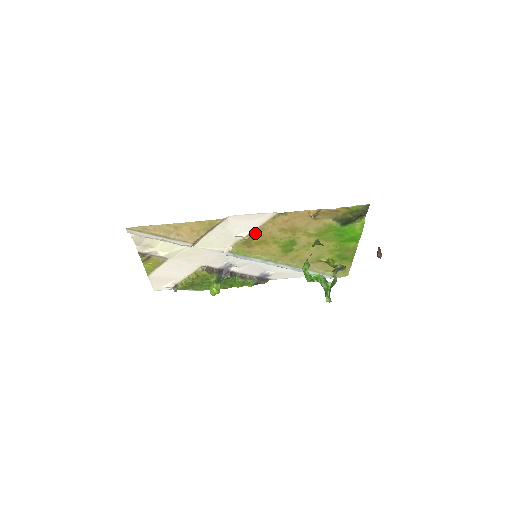
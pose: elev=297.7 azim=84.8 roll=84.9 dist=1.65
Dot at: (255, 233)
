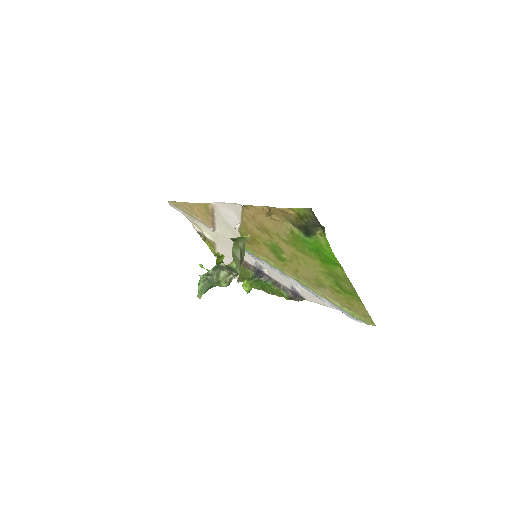
Dot at: (243, 227)
